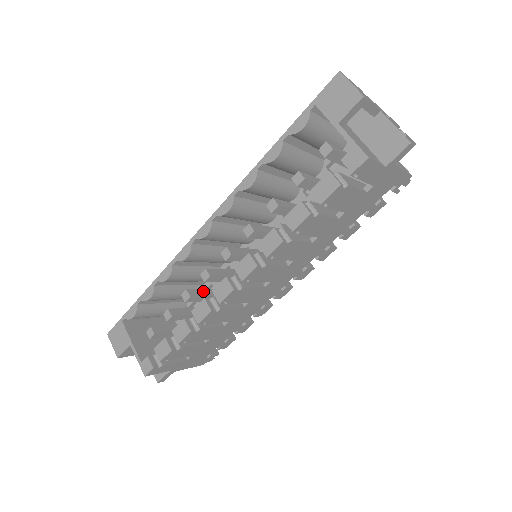
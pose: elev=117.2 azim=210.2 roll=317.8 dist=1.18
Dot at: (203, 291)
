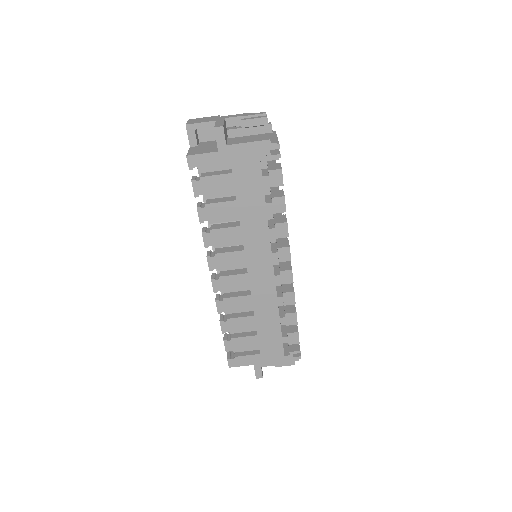
Dot at: occluded
